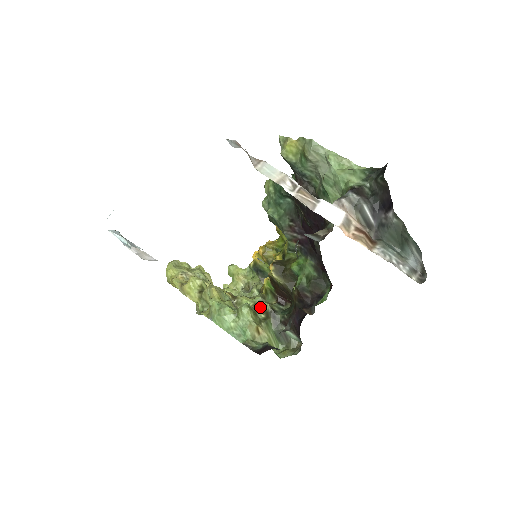
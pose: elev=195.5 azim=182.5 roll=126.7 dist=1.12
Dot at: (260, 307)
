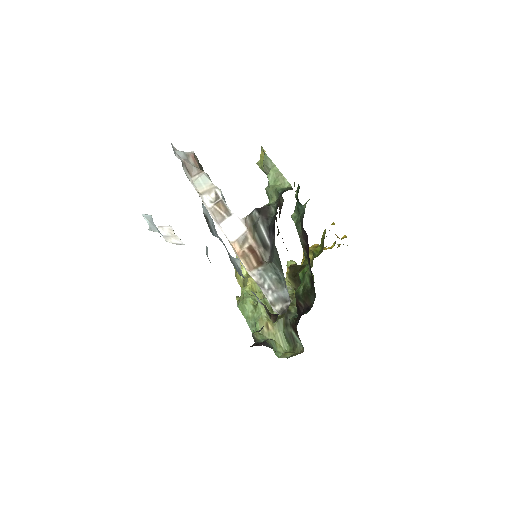
Dot at: occluded
